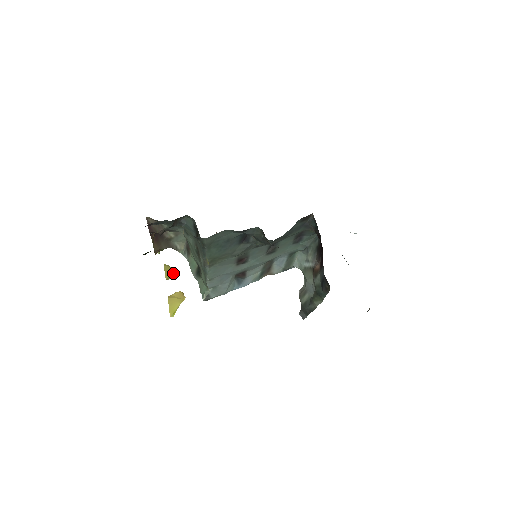
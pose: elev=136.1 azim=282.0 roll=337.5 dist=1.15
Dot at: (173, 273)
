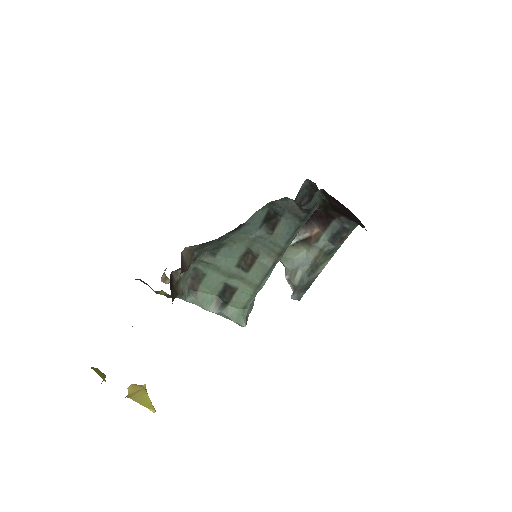
Dot at: (103, 373)
